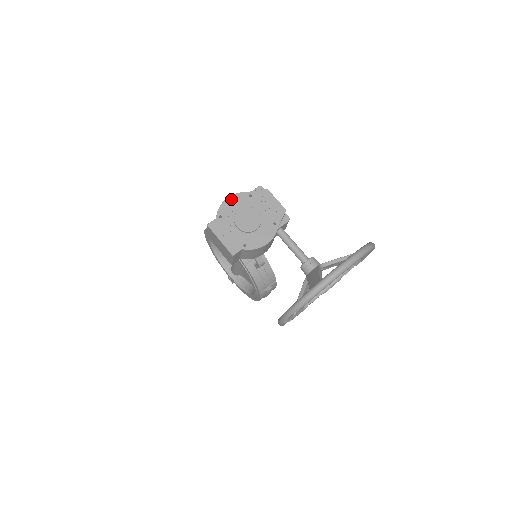
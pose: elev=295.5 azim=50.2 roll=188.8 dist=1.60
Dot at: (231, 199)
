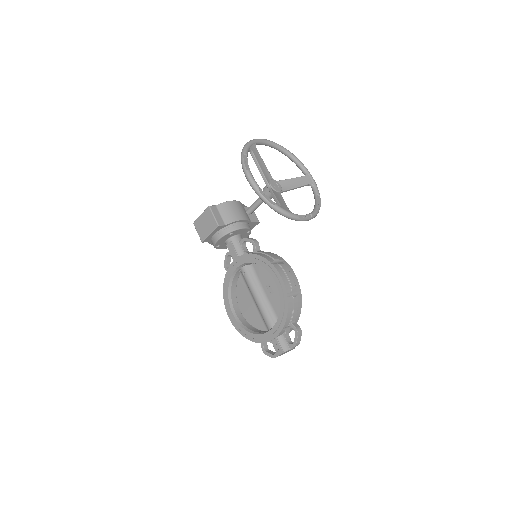
Dot at: occluded
